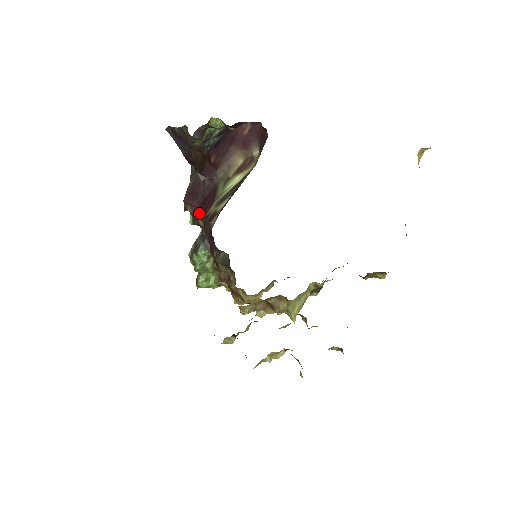
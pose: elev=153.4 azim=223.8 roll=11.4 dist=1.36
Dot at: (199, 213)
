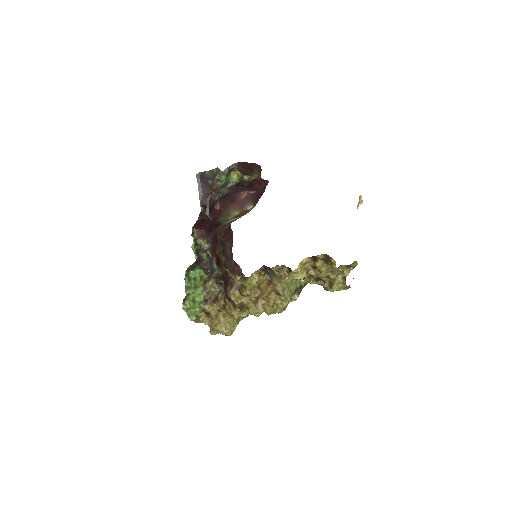
Dot at: (206, 235)
